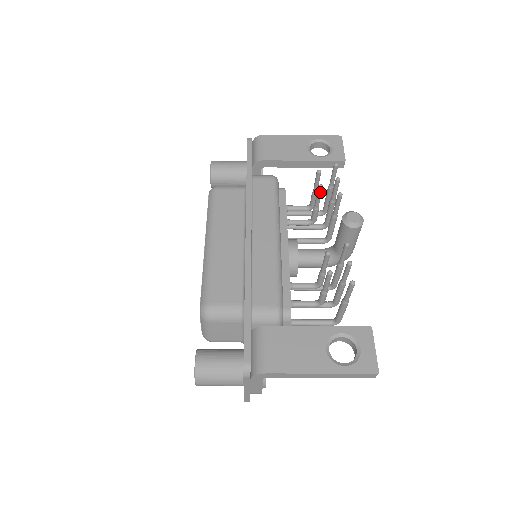
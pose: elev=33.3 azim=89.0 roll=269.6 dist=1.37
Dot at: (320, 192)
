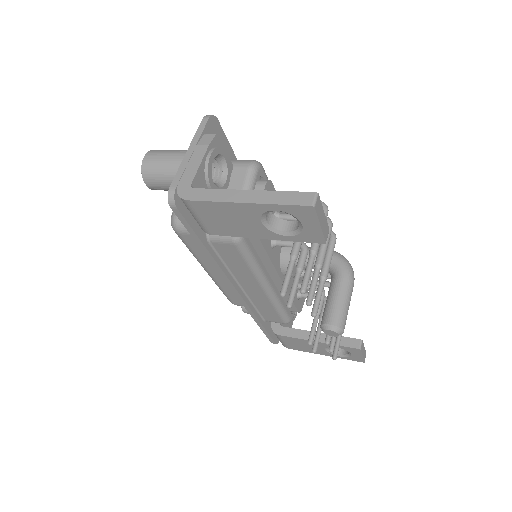
Dot at: (292, 300)
